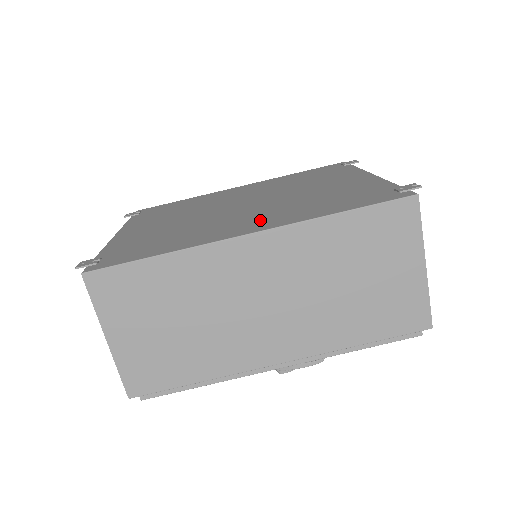
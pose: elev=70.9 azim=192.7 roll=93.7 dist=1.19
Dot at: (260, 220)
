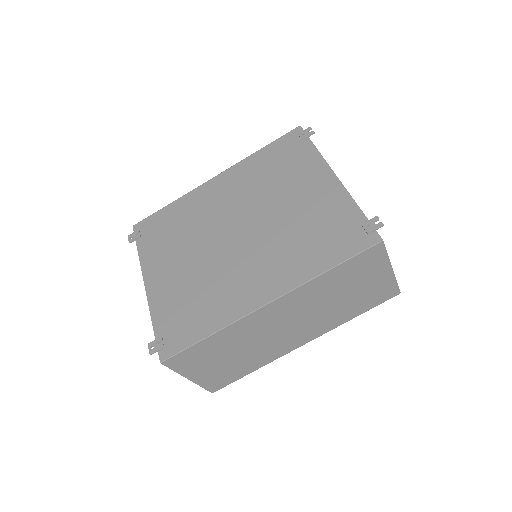
Dot at: (267, 276)
